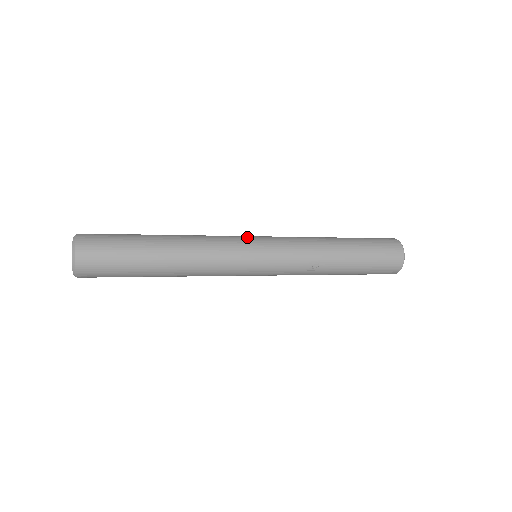
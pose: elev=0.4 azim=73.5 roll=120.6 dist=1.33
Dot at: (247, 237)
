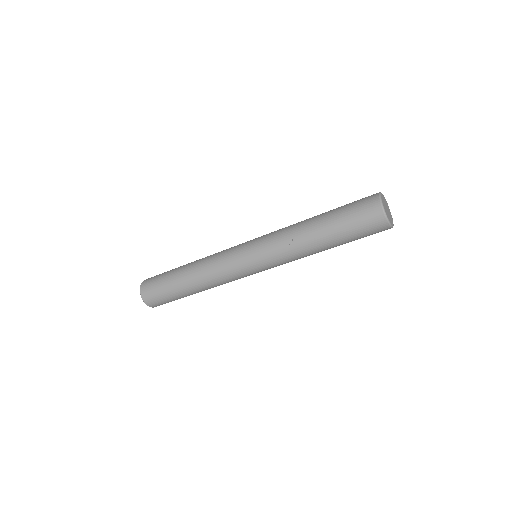
Dot at: occluded
